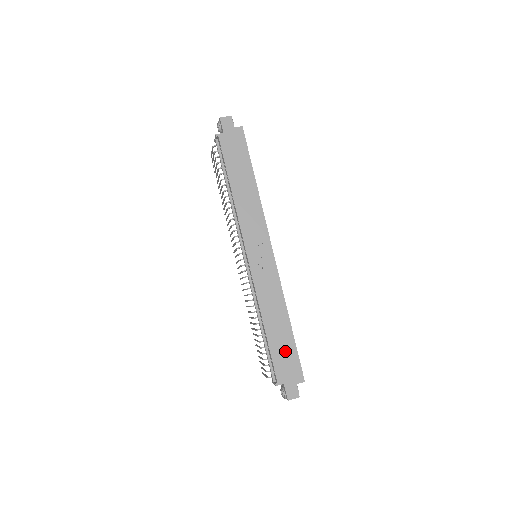
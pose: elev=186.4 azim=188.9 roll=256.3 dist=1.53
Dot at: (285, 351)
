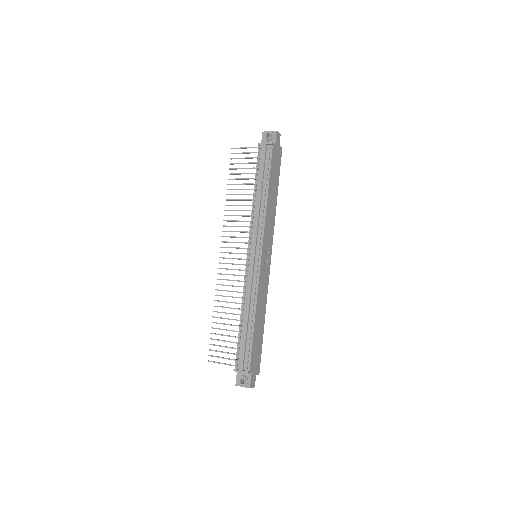
Dot at: (258, 345)
